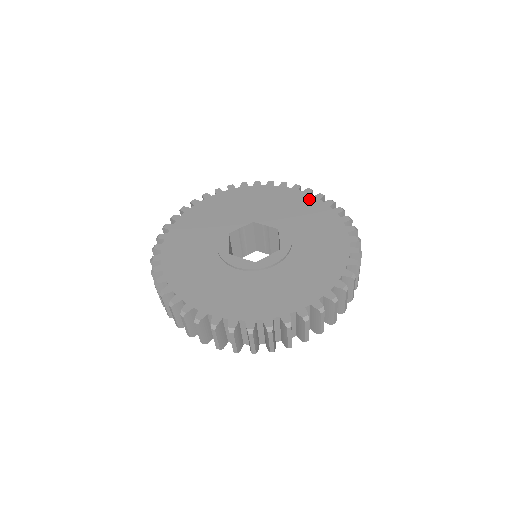
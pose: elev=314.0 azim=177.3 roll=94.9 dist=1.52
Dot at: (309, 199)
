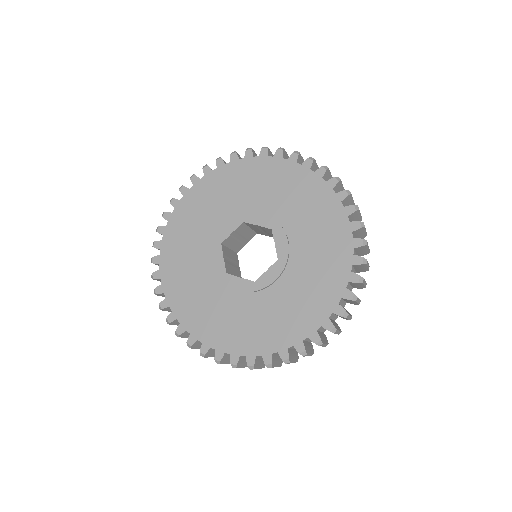
Dot at: (344, 254)
